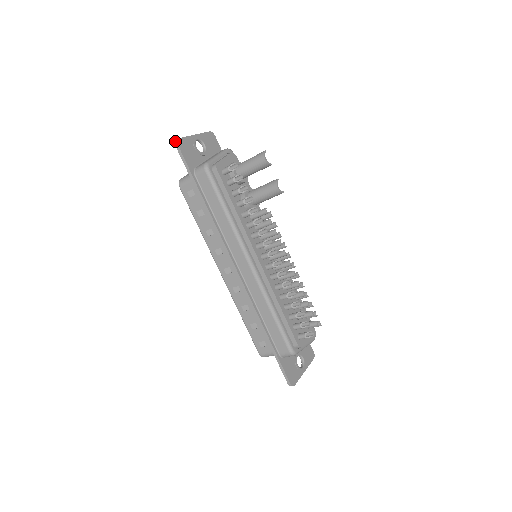
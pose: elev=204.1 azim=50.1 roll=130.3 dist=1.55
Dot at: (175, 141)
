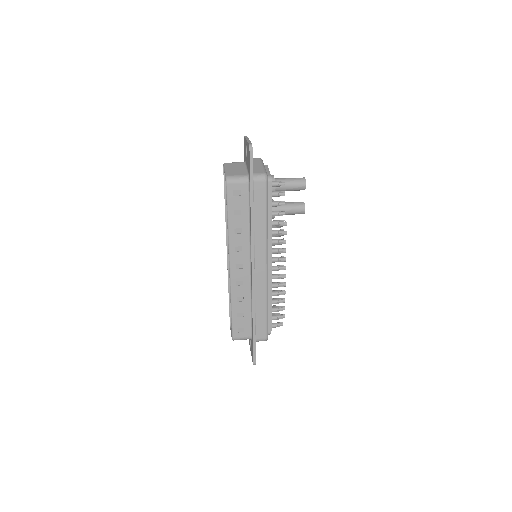
Dot at: (250, 146)
